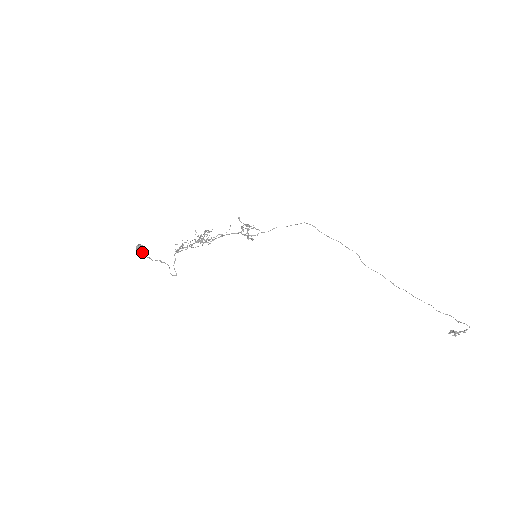
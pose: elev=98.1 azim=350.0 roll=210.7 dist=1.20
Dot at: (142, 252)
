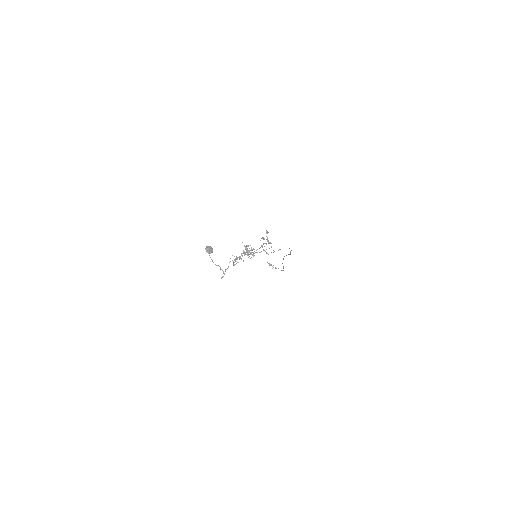
Dot at: occluded
